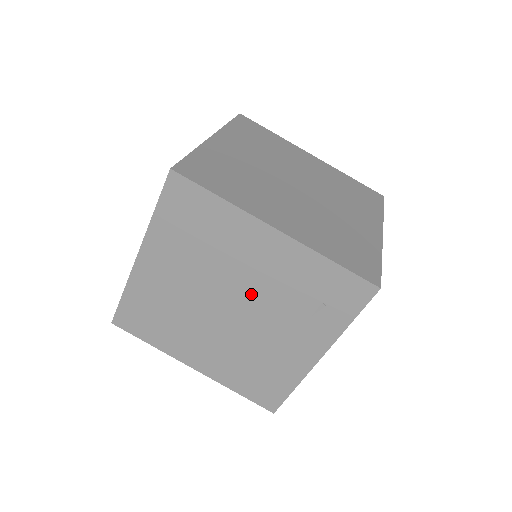
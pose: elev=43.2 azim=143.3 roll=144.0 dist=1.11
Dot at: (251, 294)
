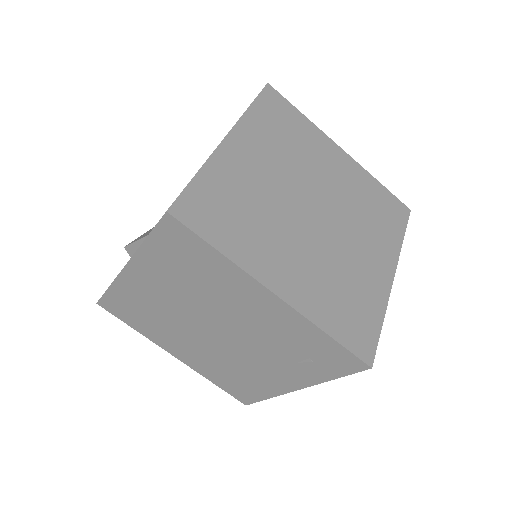
Dot at: (239, 330)
